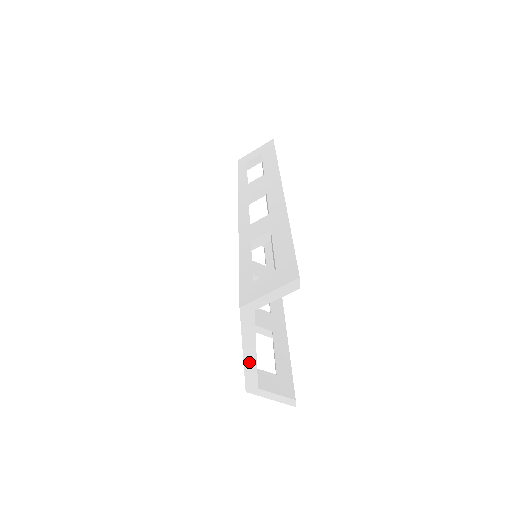
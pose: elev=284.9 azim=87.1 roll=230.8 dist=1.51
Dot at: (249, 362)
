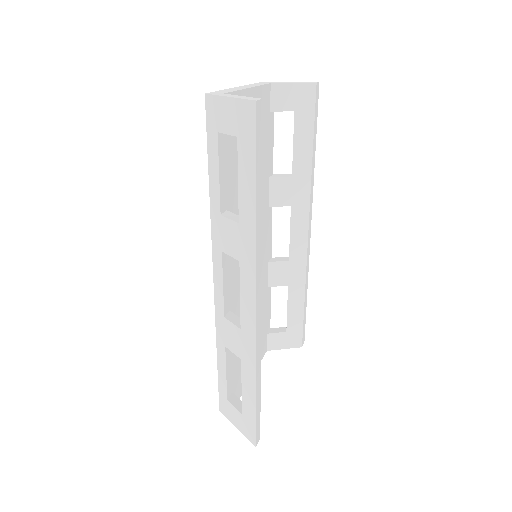
Dot at: (235, 89)
